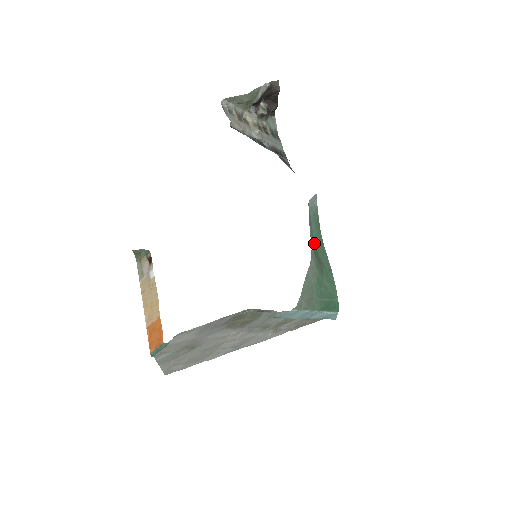
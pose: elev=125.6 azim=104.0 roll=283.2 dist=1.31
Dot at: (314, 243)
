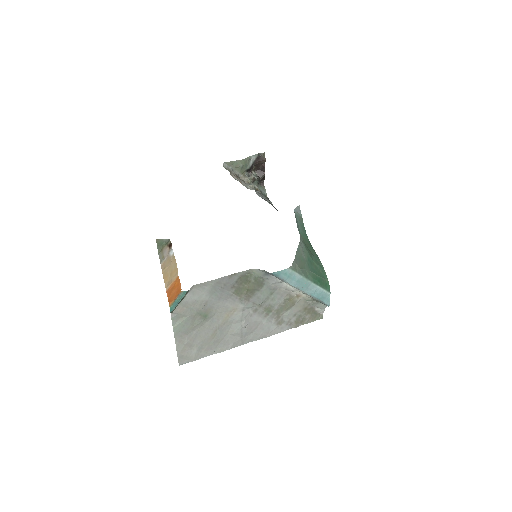
Dot at: occluded
